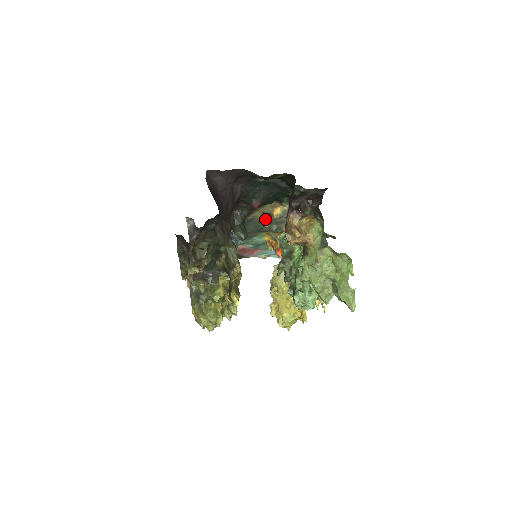
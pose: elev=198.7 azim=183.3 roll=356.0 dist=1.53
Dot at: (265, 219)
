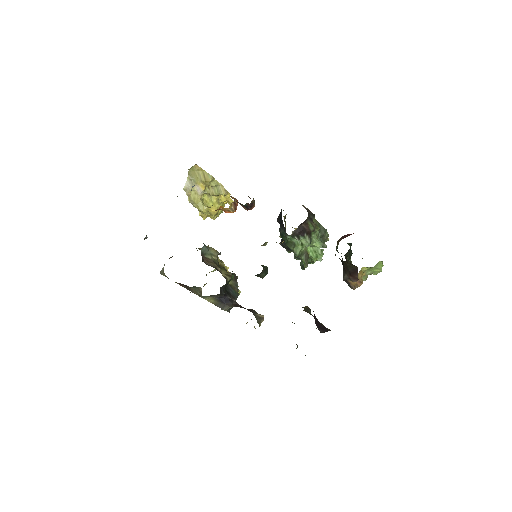
Dot at: (266, 243)
